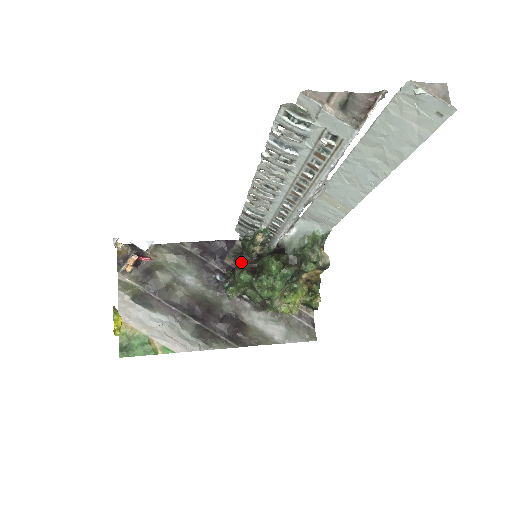
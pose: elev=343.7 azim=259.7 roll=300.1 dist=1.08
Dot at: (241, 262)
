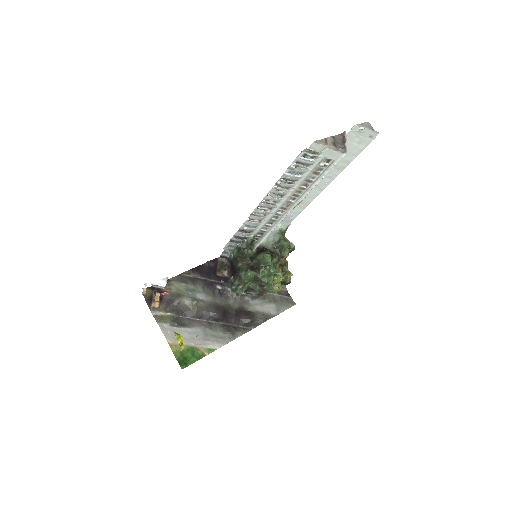
Dot at: (241, 266)
